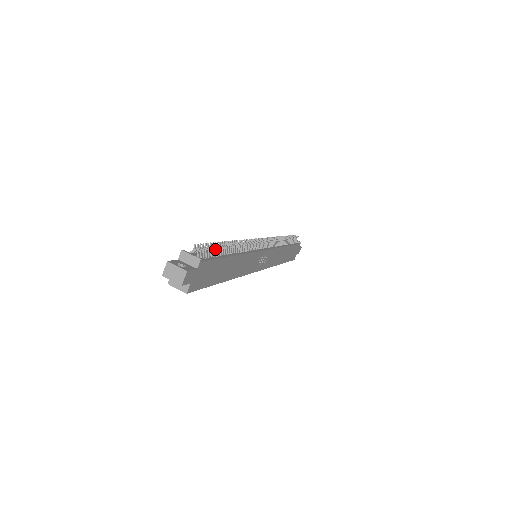
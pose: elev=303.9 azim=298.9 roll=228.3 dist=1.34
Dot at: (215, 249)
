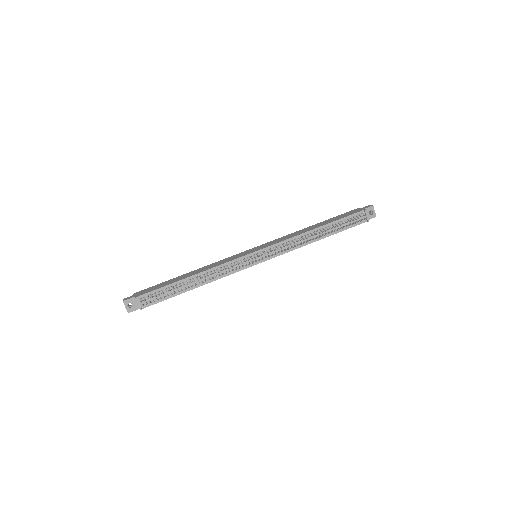
Dot at: (167, 295)
